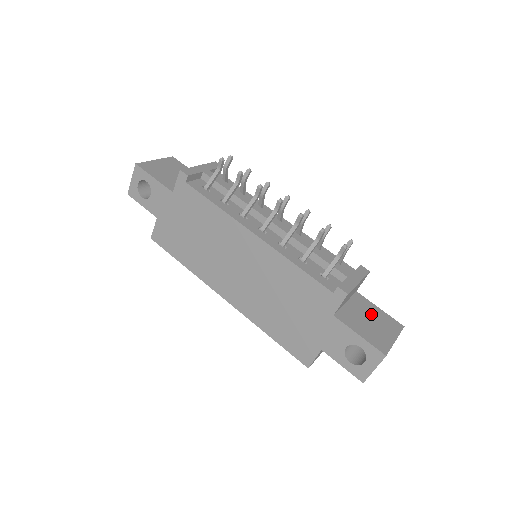
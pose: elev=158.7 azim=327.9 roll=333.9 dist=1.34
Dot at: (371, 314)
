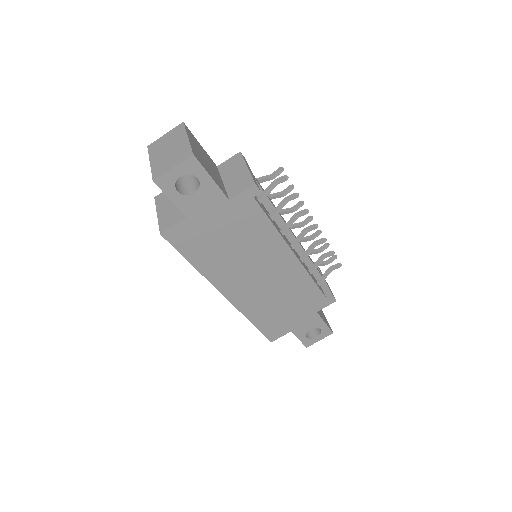
Dot at: occluded
